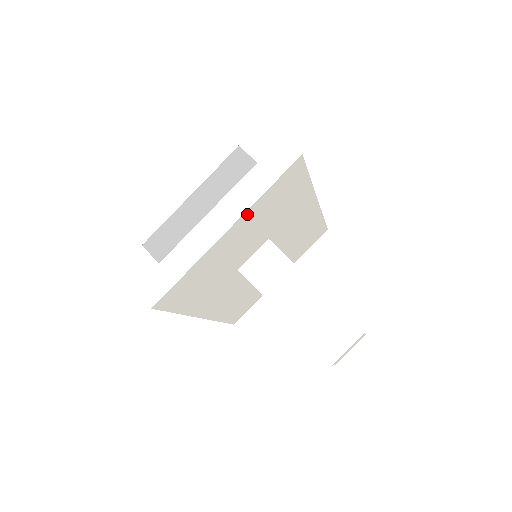
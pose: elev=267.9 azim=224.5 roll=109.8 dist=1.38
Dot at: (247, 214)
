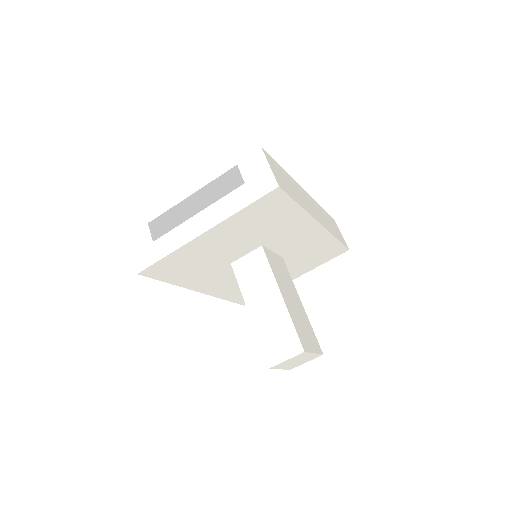
Dot at: (225, 223)
